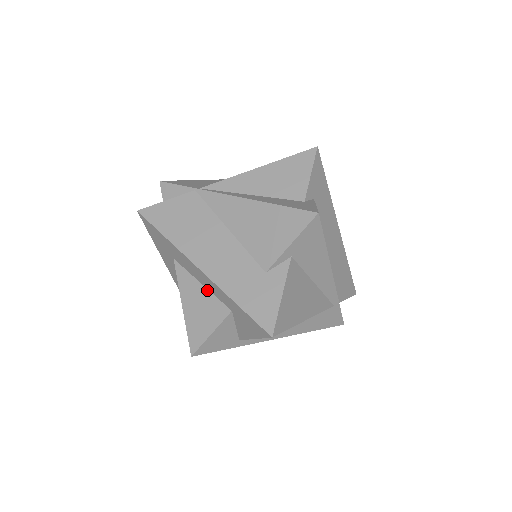
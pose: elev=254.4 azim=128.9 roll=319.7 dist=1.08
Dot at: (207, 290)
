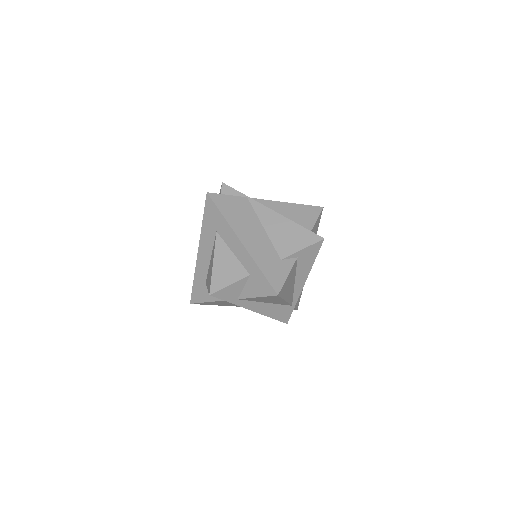
Dot at: (236, 258)
